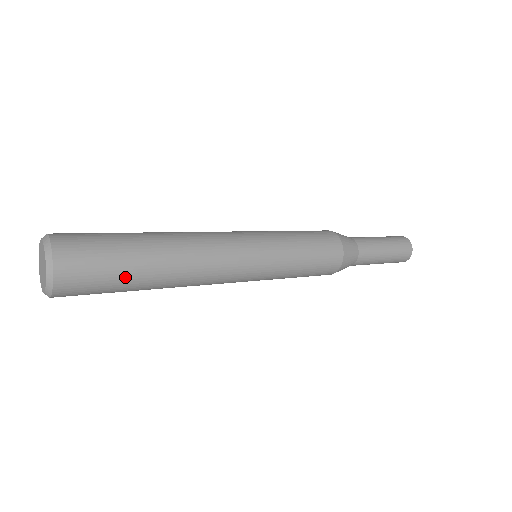
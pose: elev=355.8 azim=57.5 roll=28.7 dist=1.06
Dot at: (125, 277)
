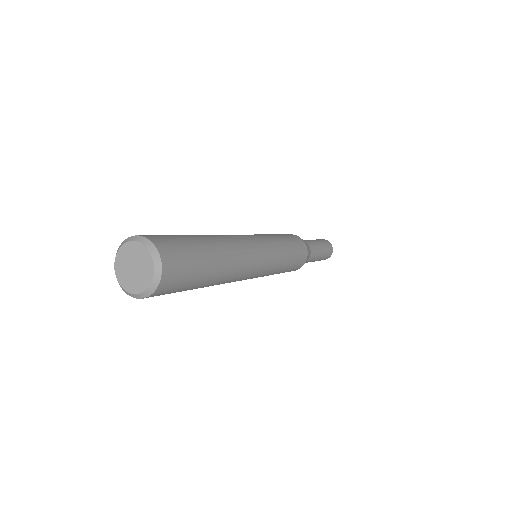
Dot at: occluded
